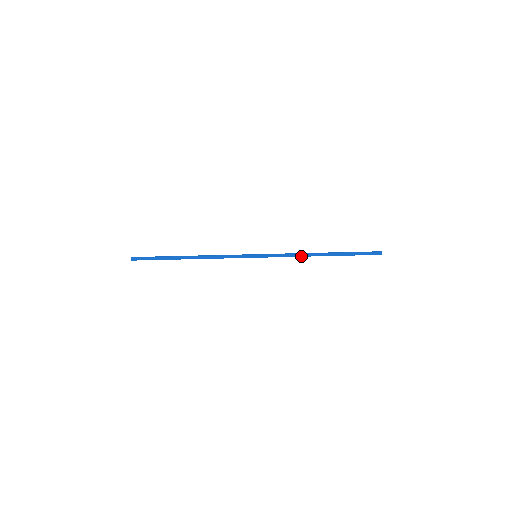
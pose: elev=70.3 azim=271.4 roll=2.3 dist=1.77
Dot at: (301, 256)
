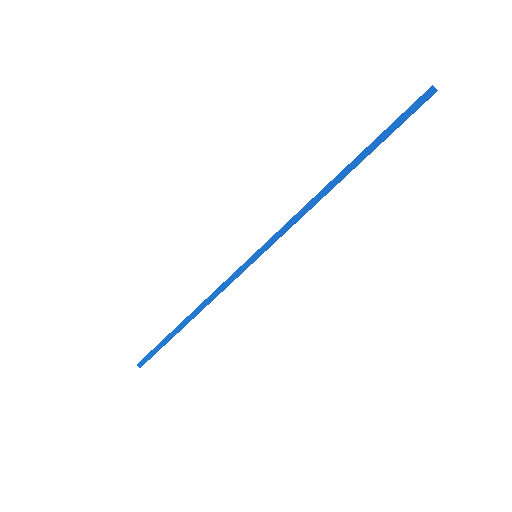
Dot at: (311, 206)
